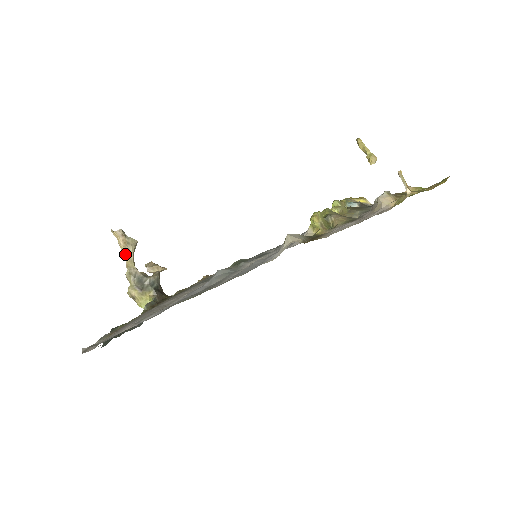
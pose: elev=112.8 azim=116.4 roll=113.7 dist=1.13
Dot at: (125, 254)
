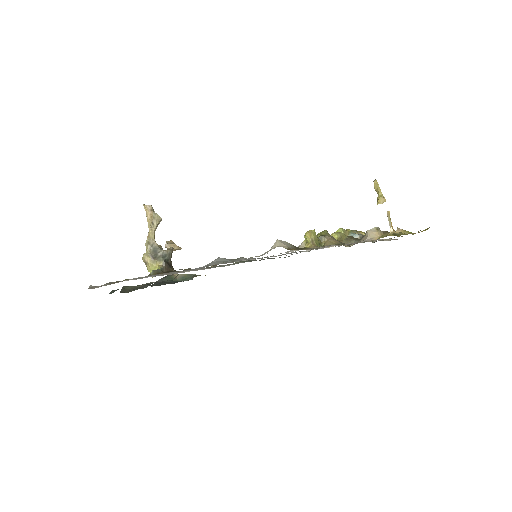
Dot at: (149, 226)
